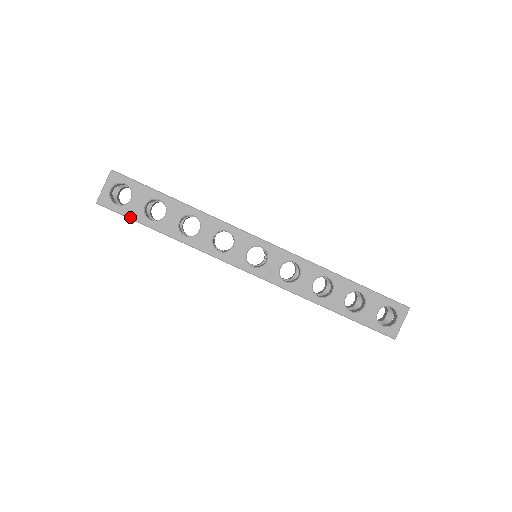
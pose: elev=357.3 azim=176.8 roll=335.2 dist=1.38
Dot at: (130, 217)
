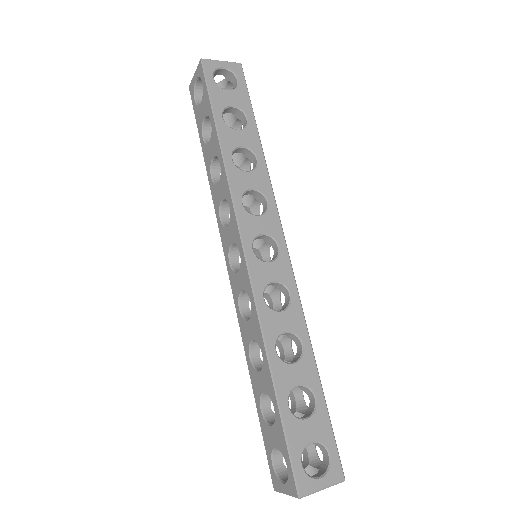
Dot at: (211, 95)
